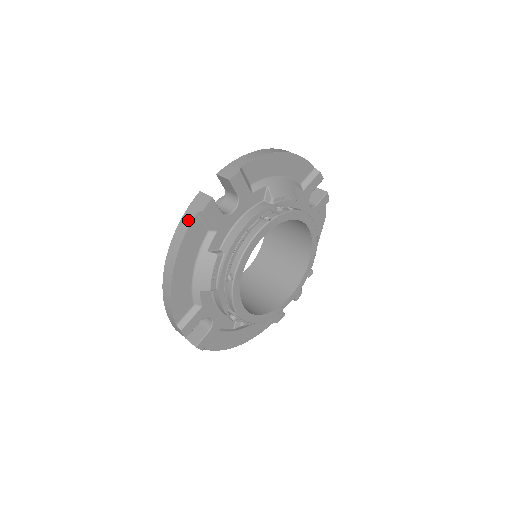
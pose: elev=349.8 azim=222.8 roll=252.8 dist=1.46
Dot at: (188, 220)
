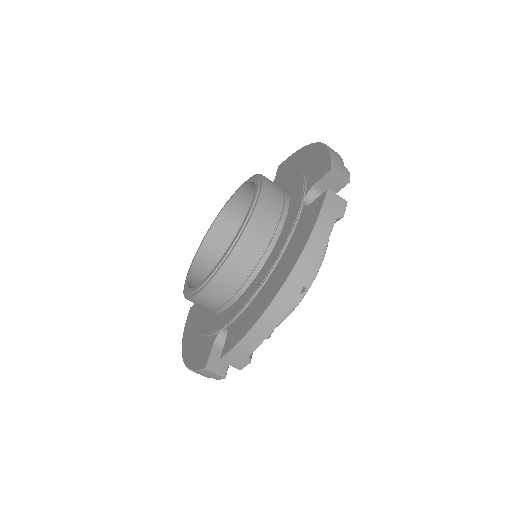
Dot at: (328, 226)
